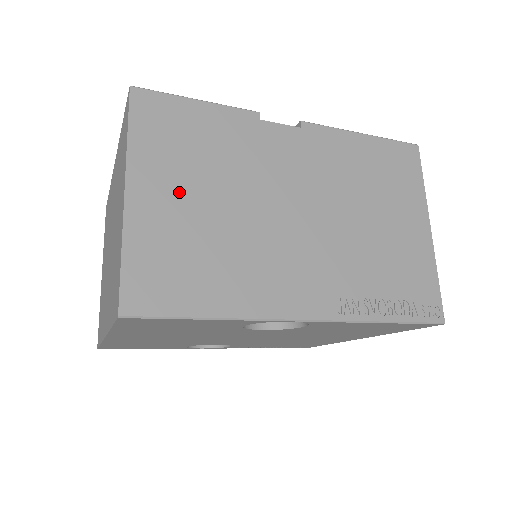
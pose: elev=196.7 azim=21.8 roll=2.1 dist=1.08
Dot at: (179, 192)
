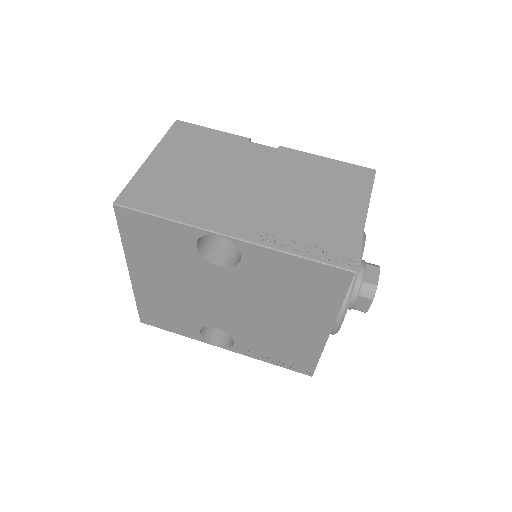
Dot at: (179, 162)
